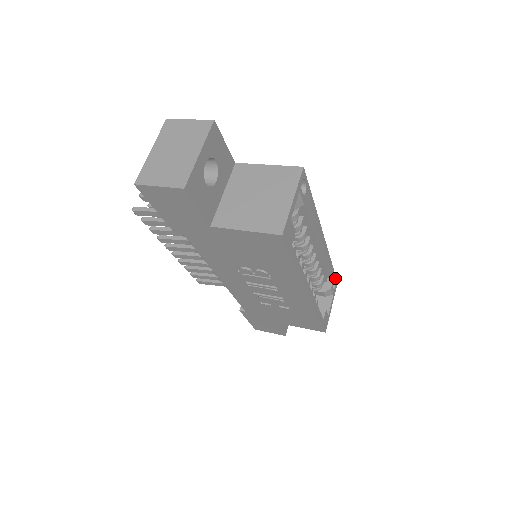
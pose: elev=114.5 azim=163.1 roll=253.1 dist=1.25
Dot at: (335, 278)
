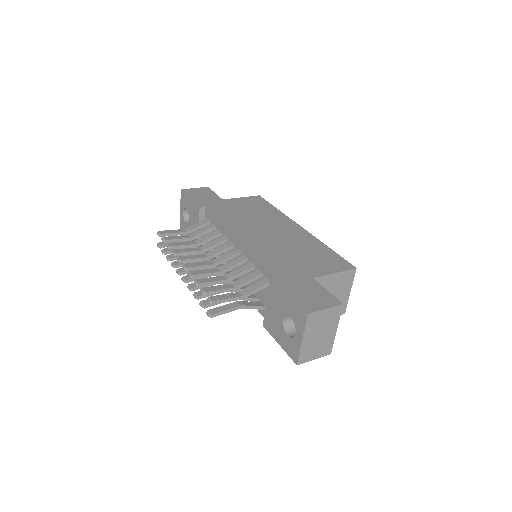
Dot at: (265, 201)
